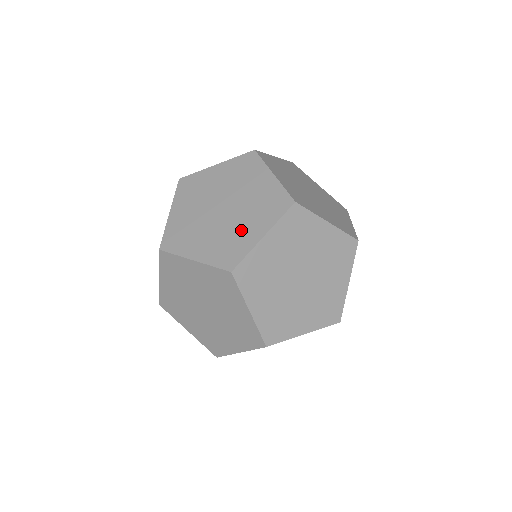
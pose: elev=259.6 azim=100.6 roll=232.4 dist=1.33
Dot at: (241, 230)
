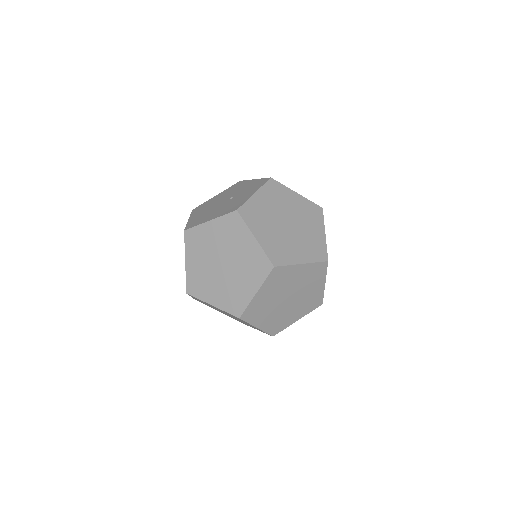
Dot at: (240, 286)
